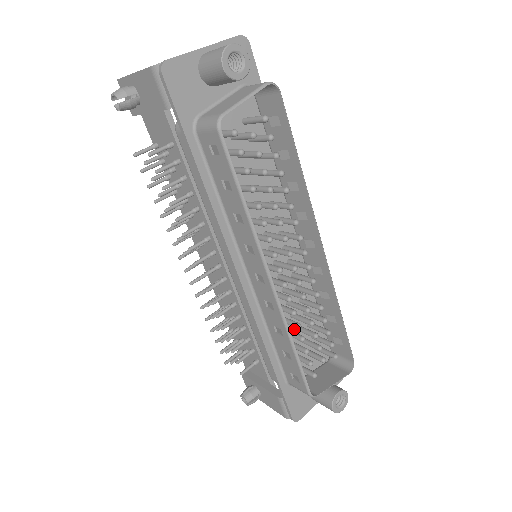
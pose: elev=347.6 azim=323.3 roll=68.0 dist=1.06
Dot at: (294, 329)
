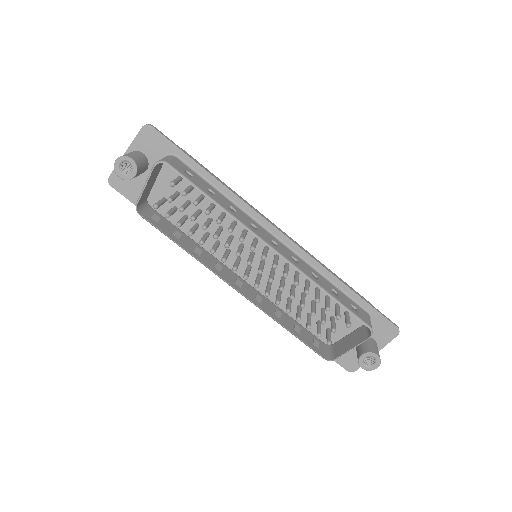
Dot at: occluded
